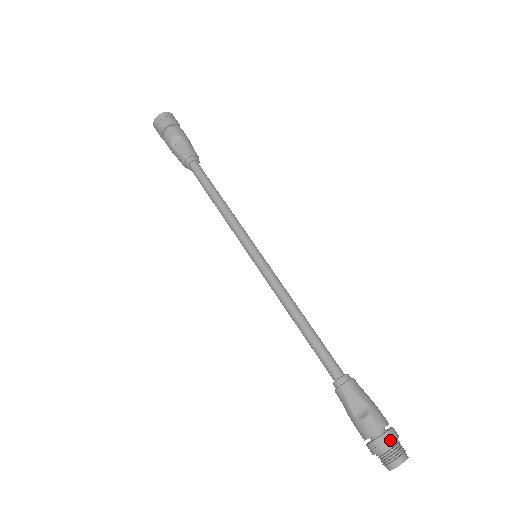
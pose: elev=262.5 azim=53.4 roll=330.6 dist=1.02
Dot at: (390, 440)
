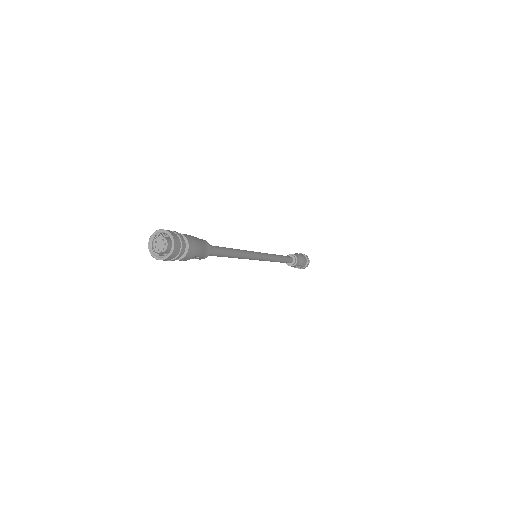
Dot at: occluded
